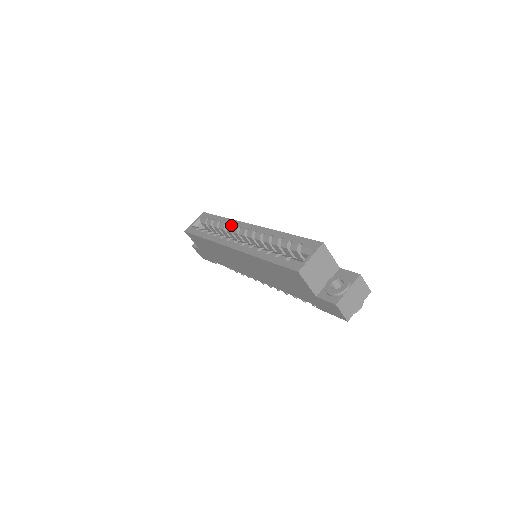
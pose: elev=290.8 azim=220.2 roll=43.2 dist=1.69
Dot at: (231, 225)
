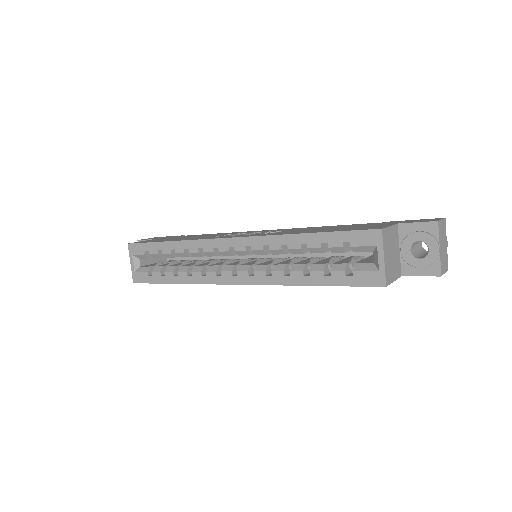
Dot at: (198, 250)
